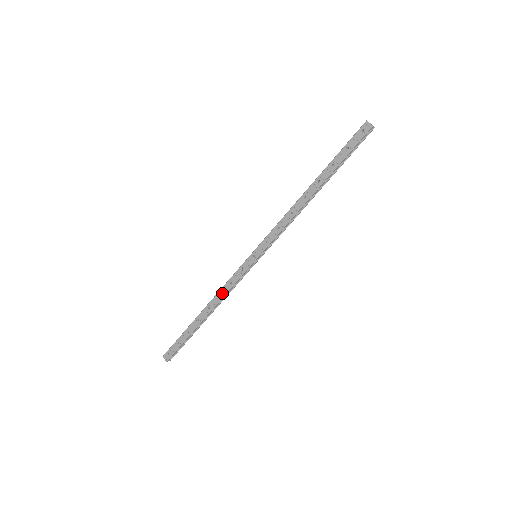
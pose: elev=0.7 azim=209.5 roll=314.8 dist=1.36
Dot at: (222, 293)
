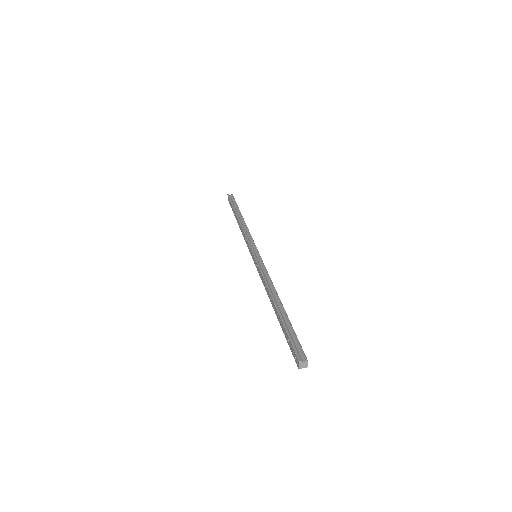
Dot at: (243, 233)
